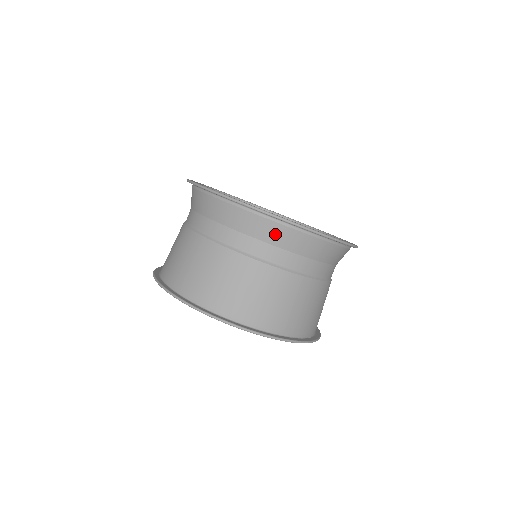
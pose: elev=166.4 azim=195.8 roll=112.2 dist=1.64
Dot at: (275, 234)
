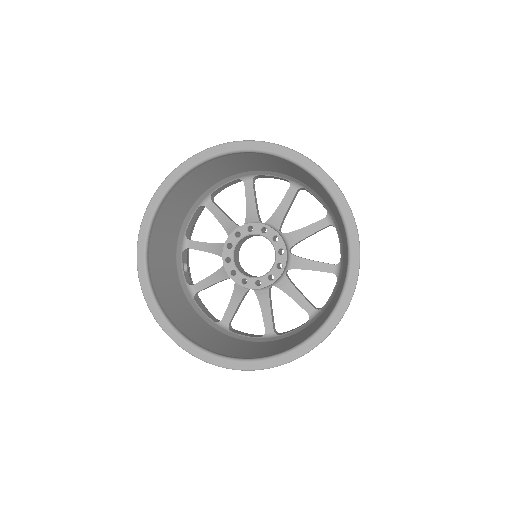
Dot at: occluded
